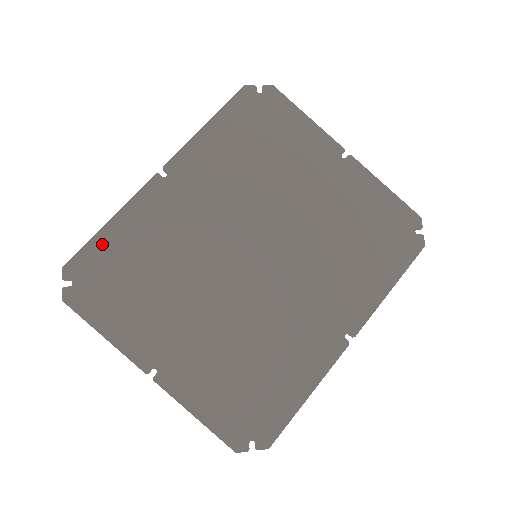
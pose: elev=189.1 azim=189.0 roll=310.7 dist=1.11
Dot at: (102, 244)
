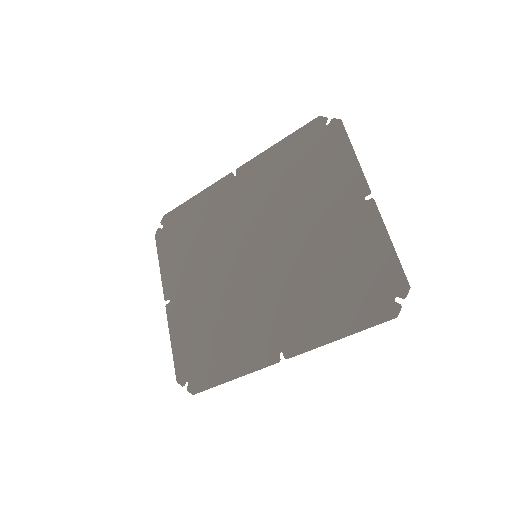
Dot at: (185, 209)
